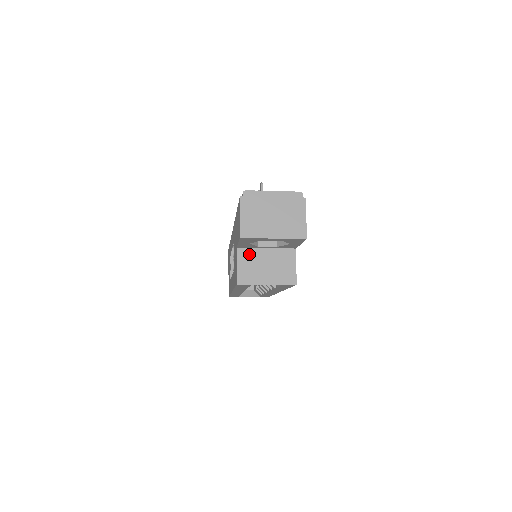
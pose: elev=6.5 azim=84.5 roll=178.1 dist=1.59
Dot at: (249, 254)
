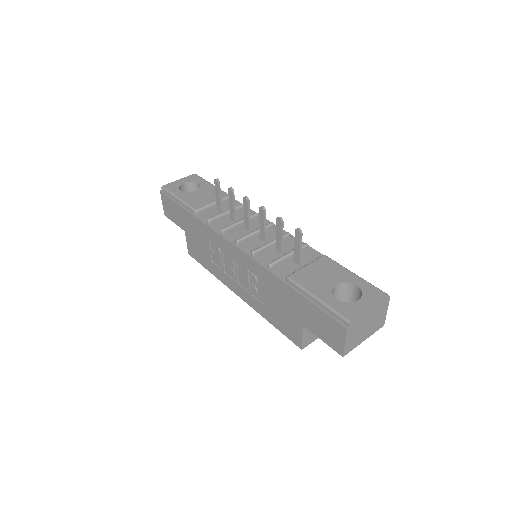
Dot at: occluded
